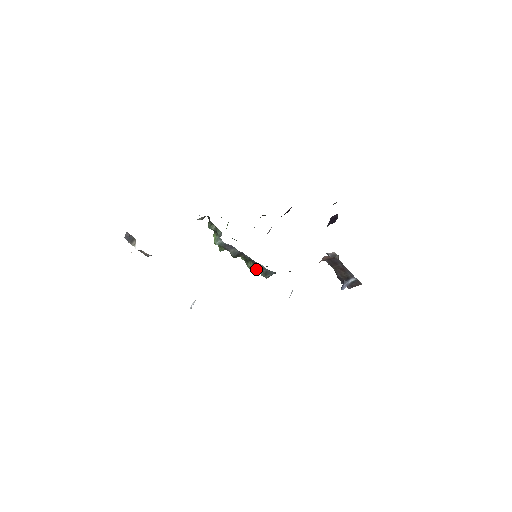
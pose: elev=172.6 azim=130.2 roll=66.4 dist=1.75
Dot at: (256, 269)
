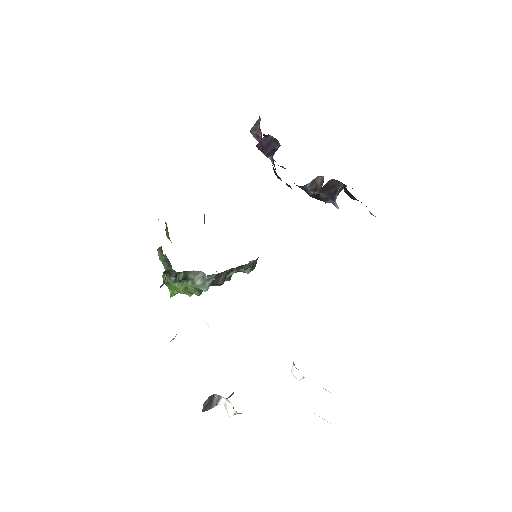
Dot at: occluded
